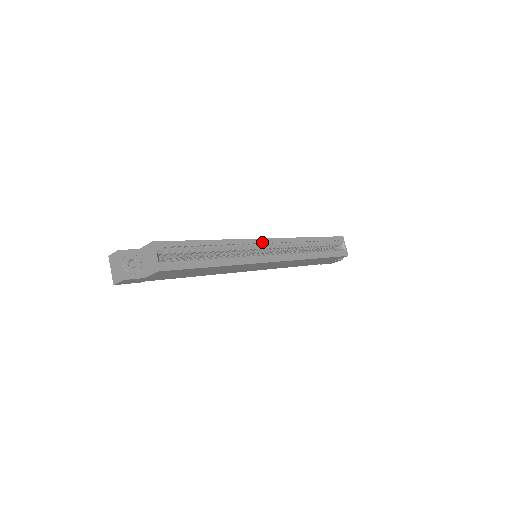
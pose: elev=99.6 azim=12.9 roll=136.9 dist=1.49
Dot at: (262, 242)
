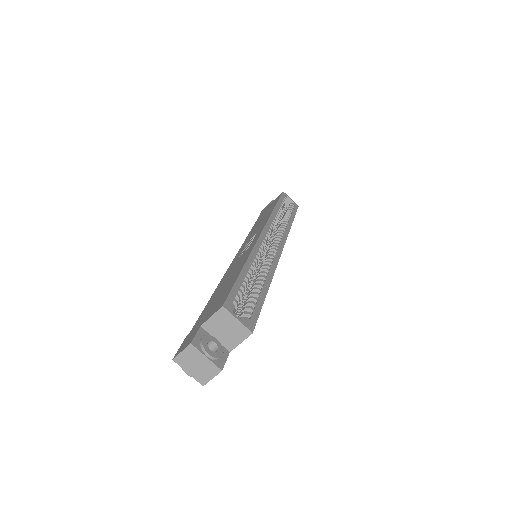
Dot at: (263, 237)
